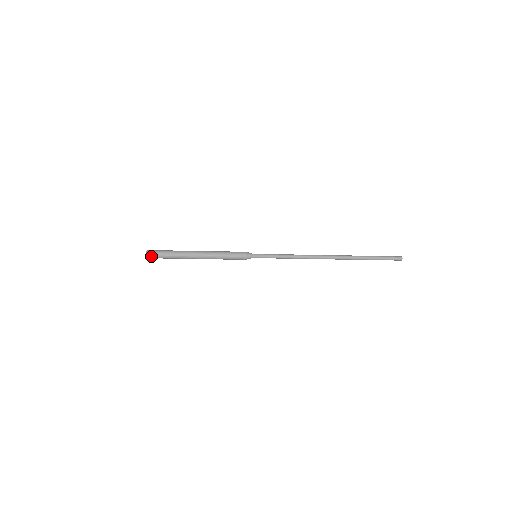
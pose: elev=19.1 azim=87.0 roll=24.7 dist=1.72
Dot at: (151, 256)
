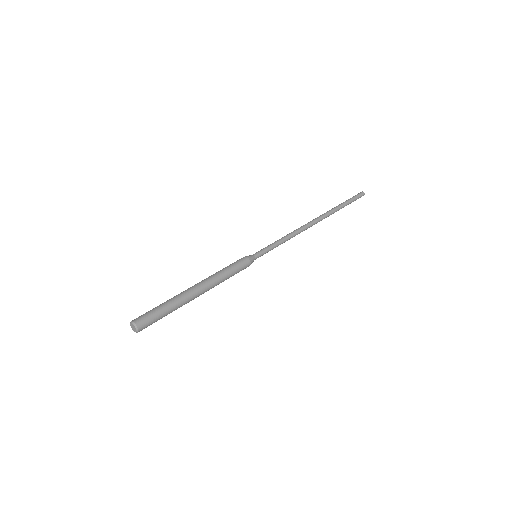
Dot at: (144, 327)
